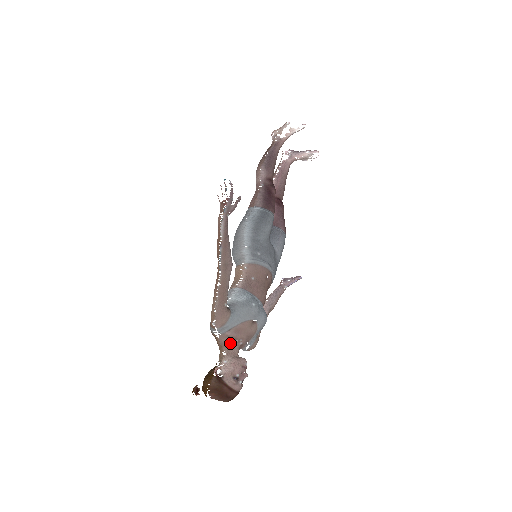
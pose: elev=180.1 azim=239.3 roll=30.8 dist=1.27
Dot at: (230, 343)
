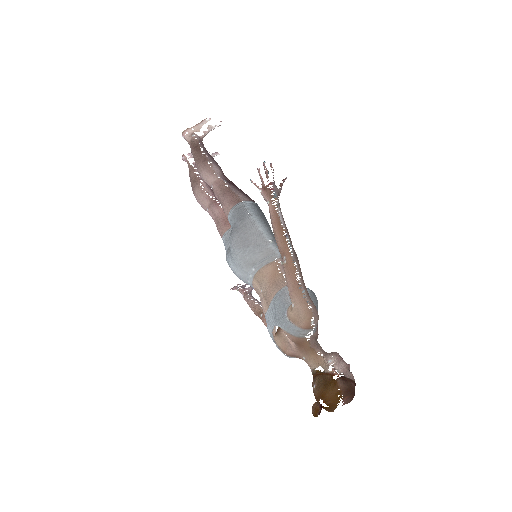
Dot at: (317, 342)
